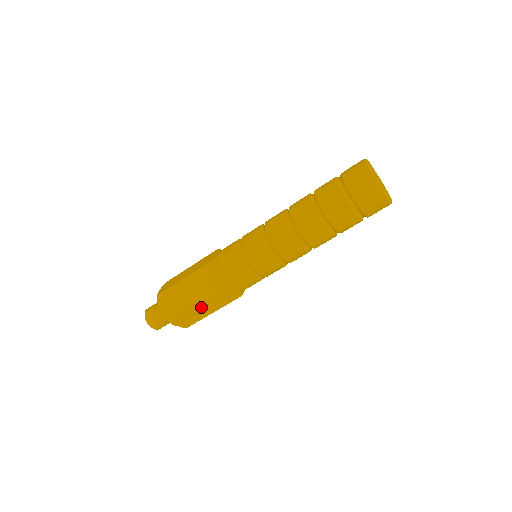
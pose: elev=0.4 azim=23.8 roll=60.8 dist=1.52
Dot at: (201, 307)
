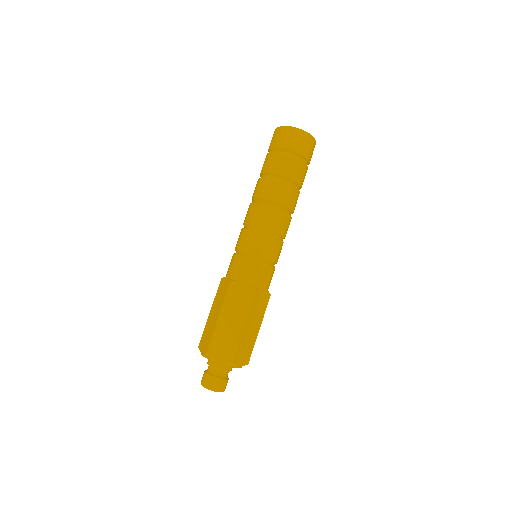
Dot at: (228, 322)
